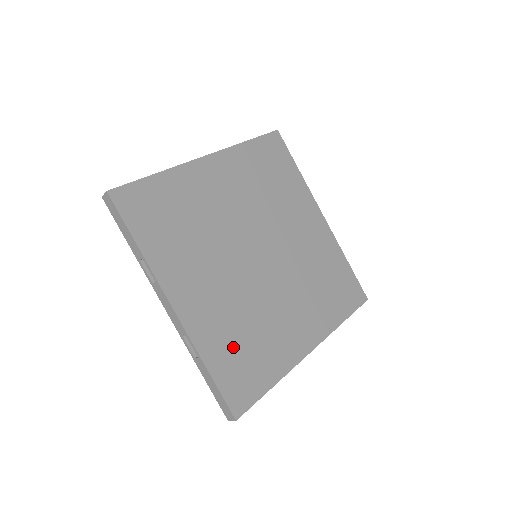
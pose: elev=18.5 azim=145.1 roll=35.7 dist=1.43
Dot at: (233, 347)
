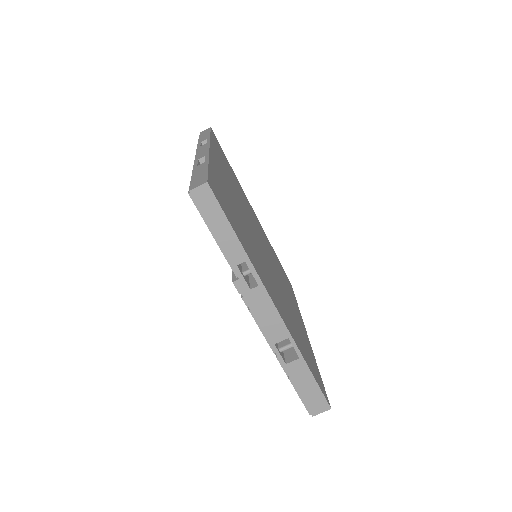
Dot at: (228, 200)
